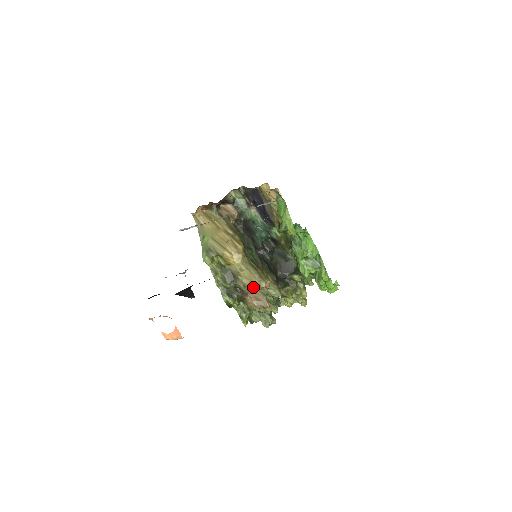
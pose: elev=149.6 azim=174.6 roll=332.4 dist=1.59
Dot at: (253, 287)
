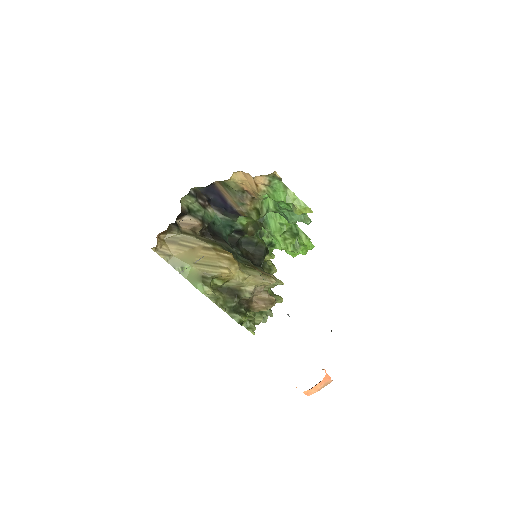
Dot at: (258, 290)
